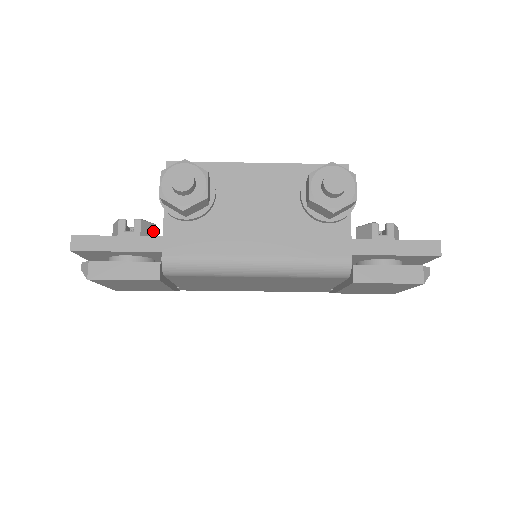
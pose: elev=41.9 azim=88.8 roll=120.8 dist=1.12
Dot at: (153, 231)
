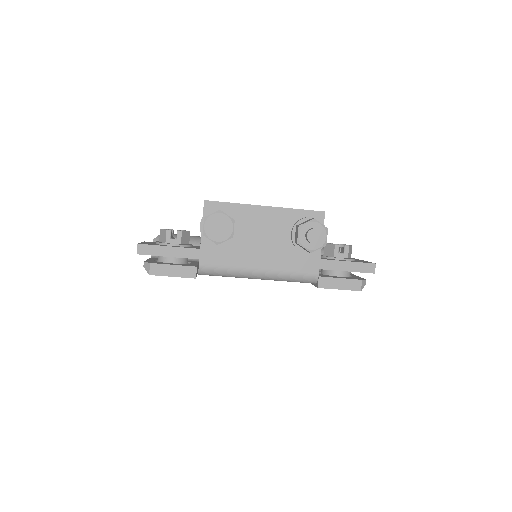
Dot at: (188, 237)
